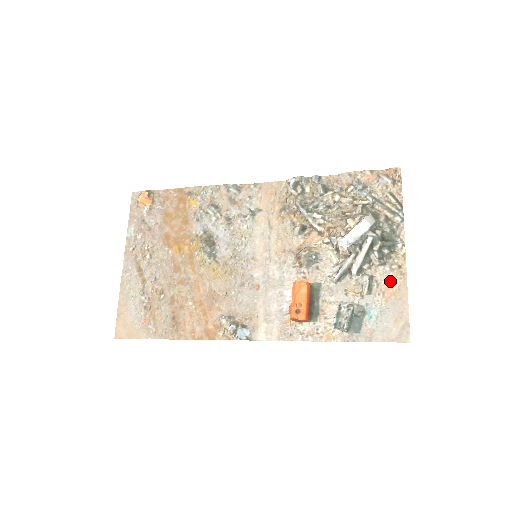
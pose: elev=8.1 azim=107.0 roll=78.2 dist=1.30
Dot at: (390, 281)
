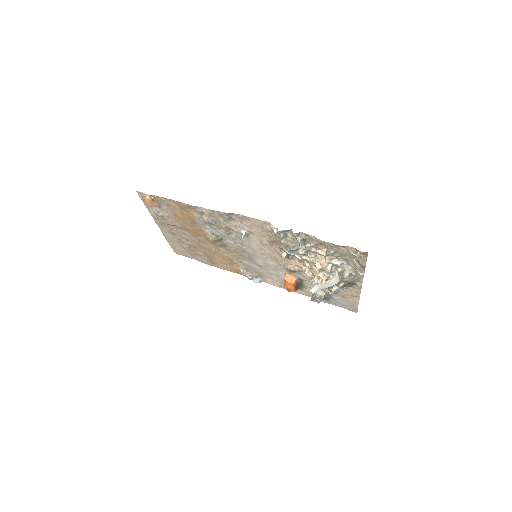
Dot at: (349, 295)
